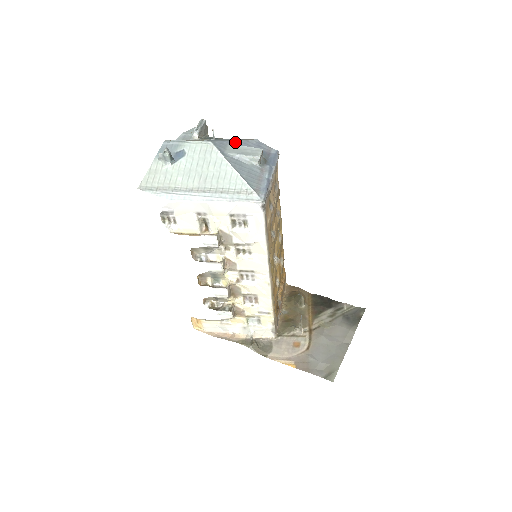
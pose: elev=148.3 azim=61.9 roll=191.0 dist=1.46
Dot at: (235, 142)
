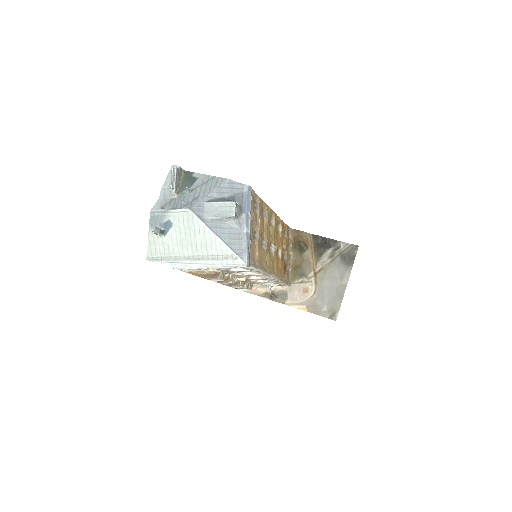
Dot at: (209, 196)
